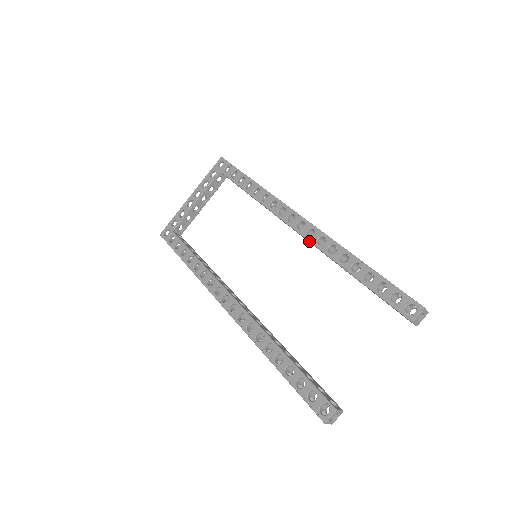
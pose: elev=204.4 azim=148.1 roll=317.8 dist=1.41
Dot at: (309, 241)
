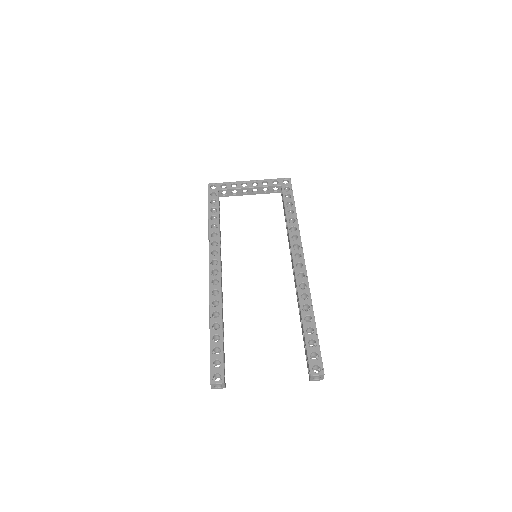
Dot at: (296, 279)
